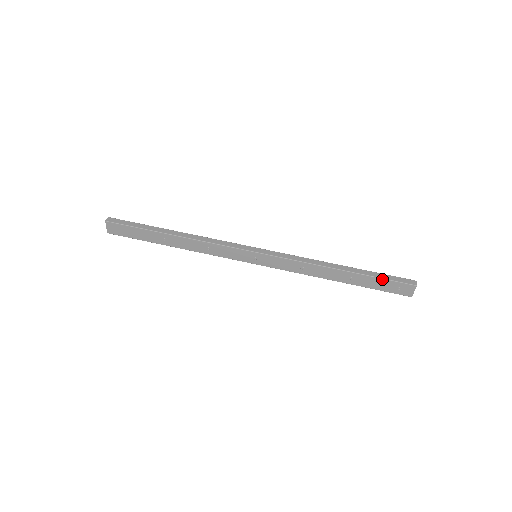
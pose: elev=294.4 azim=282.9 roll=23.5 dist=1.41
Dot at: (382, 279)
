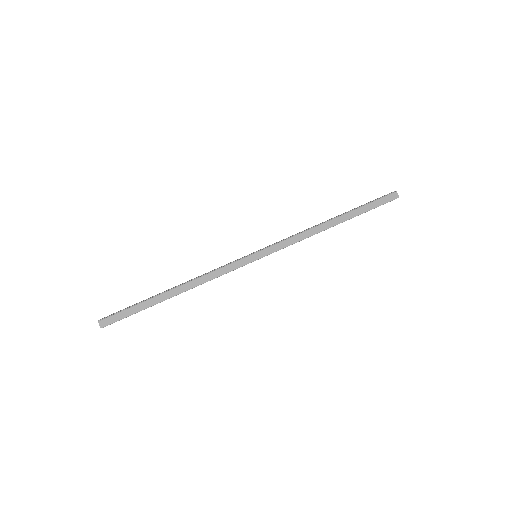
Dot at: occluded
